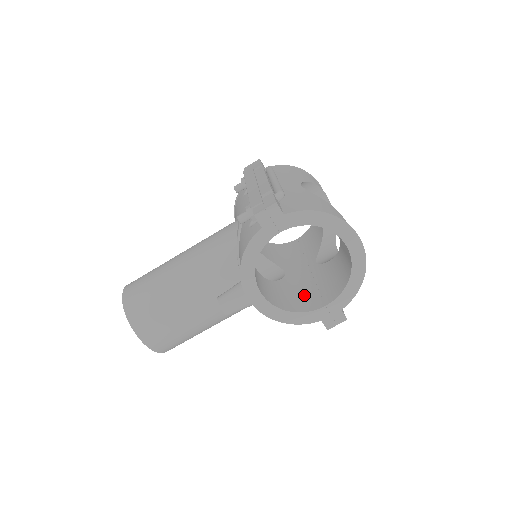
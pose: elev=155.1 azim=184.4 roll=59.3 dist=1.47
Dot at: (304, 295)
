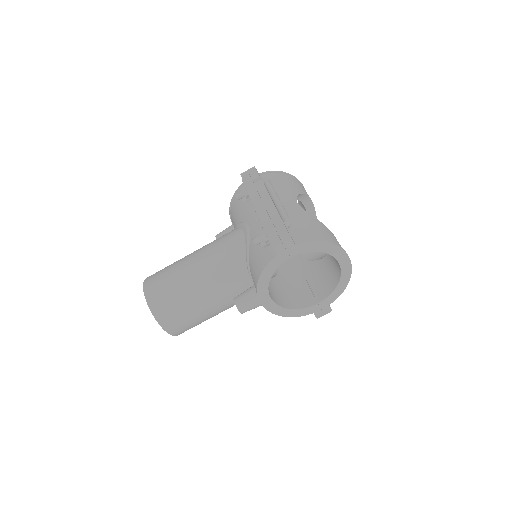
Dot at: (298, 291)
